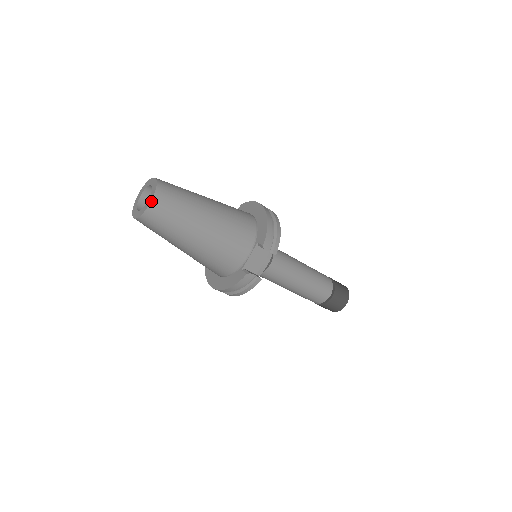
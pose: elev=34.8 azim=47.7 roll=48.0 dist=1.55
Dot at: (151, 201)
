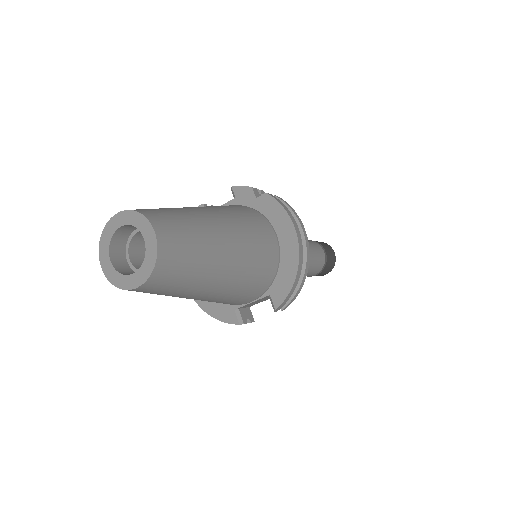
Dot at: (140, 285)
